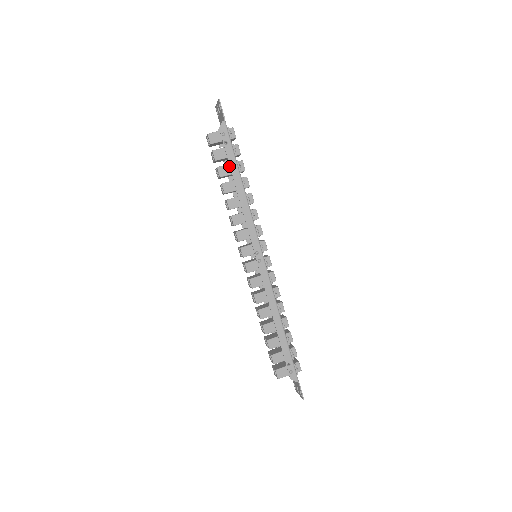
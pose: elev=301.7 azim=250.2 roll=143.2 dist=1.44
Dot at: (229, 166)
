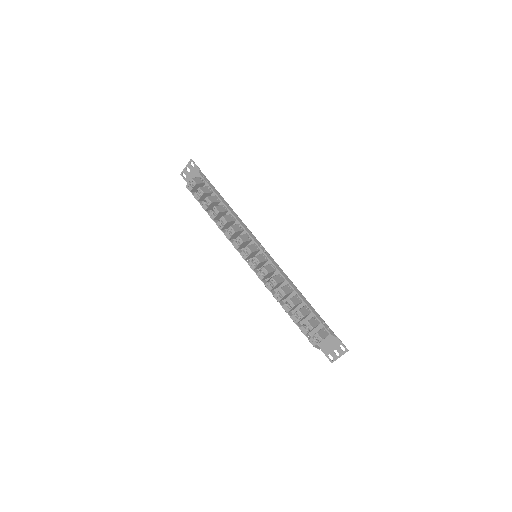
Dot at: (213, 197)
